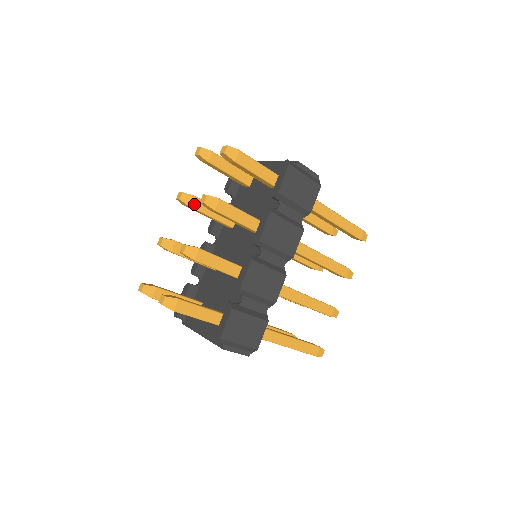
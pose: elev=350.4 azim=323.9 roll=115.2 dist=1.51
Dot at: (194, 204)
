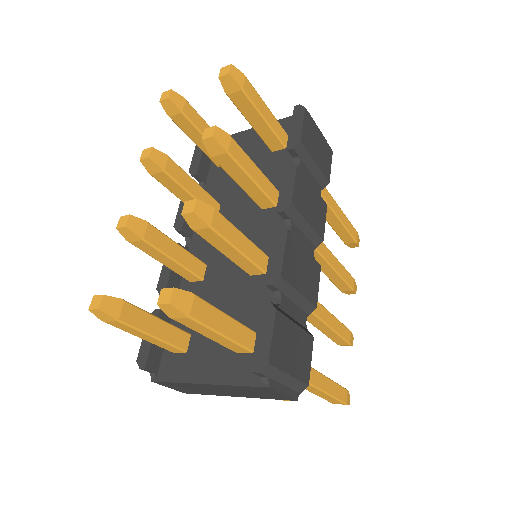
Dot at: (169, 169)
